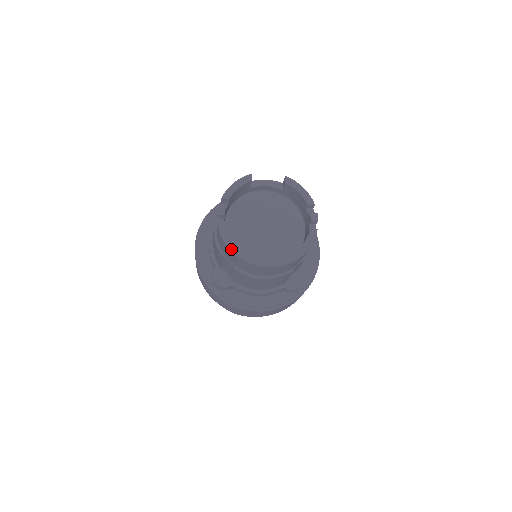
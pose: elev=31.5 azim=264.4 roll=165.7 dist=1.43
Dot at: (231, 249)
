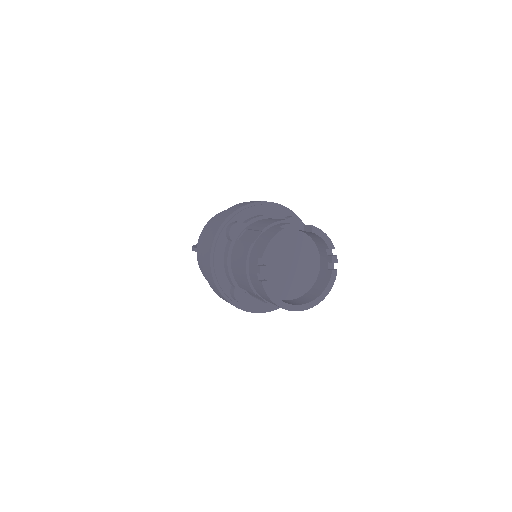
Dot at: (275, 302)
